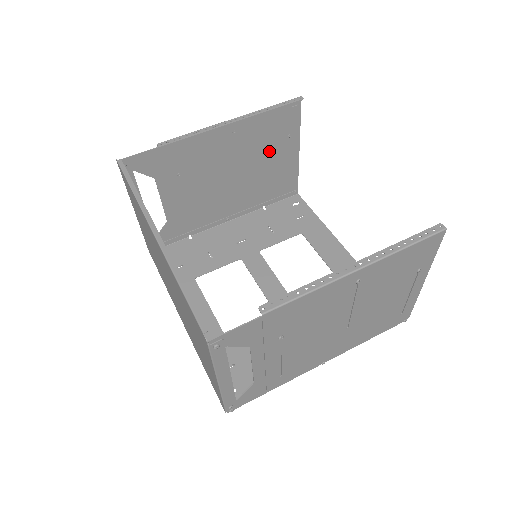
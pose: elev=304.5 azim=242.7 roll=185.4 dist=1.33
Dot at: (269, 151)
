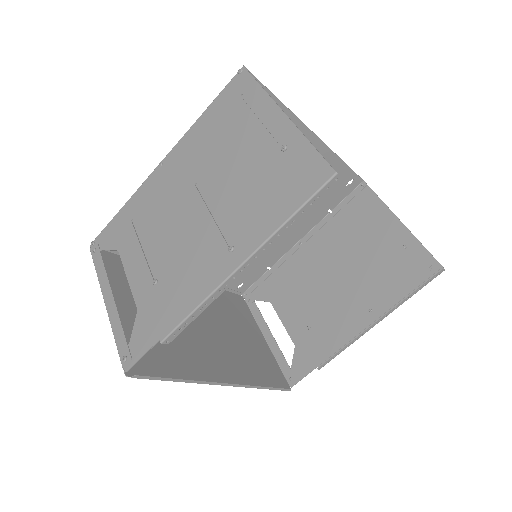
Dot at: (251, 168)
